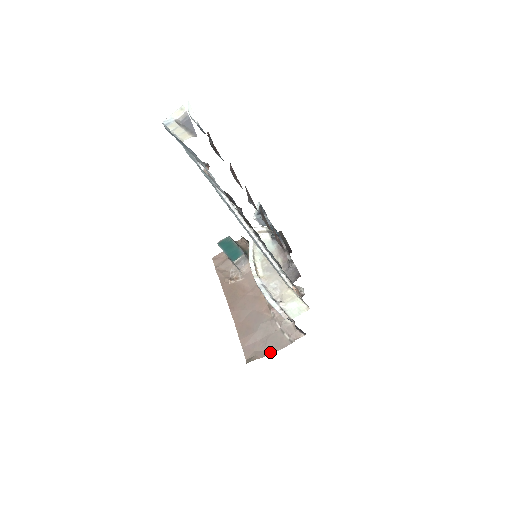
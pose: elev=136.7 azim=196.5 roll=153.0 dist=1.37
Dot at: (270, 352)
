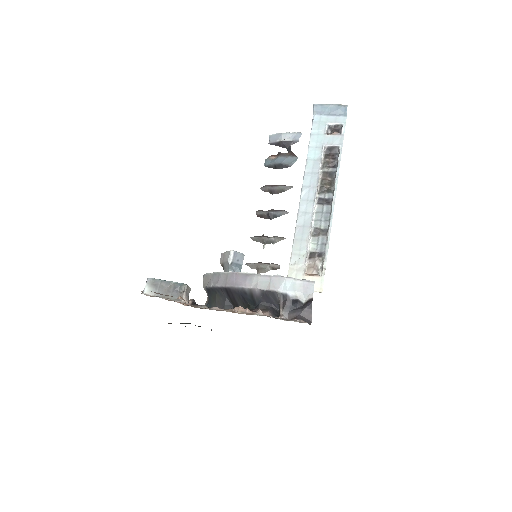
Dot at: occluded
